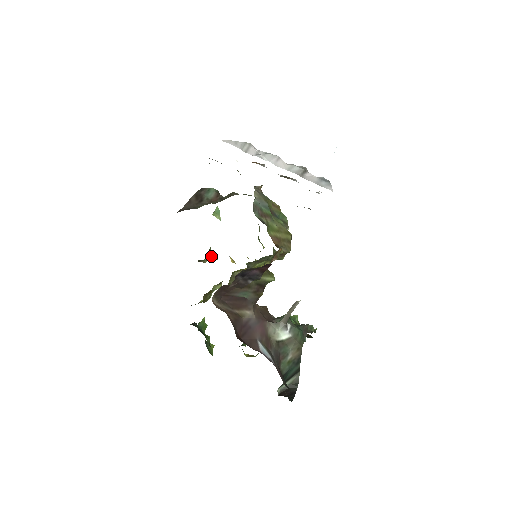
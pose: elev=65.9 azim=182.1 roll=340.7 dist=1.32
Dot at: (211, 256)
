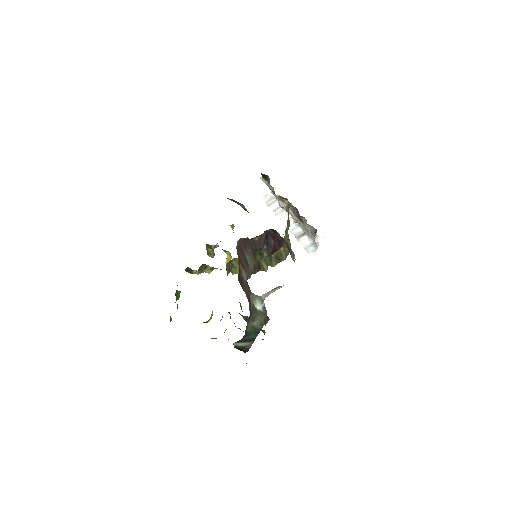
Dot at: (212, 251)
